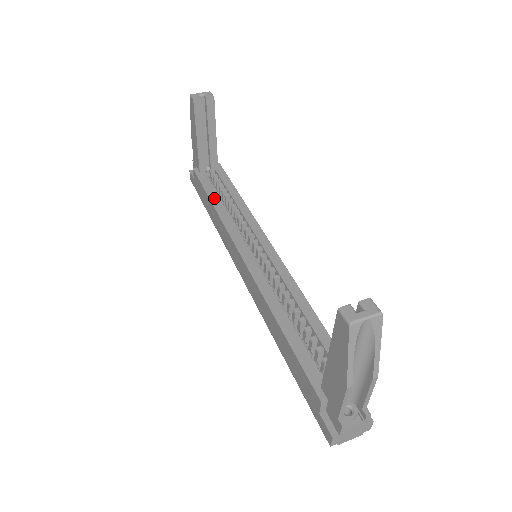
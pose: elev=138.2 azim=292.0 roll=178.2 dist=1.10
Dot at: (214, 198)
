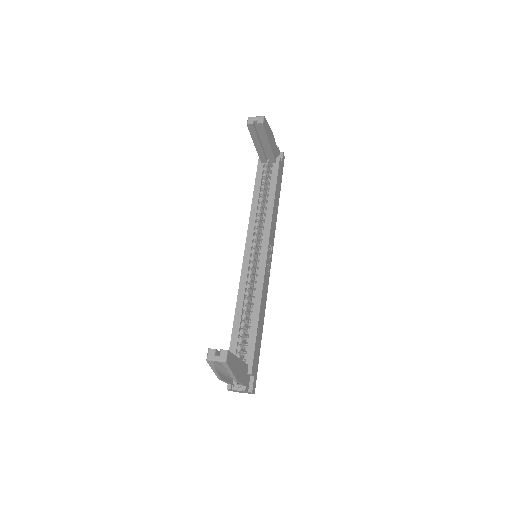
Dot at: (256, 195)
